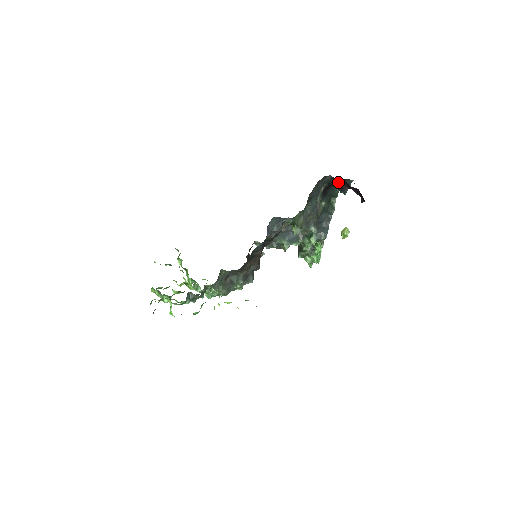
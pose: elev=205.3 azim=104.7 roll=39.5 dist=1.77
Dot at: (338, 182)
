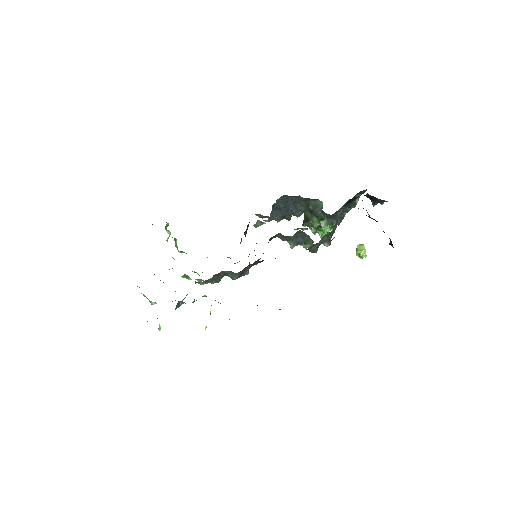
Dot at: (369, 217)
